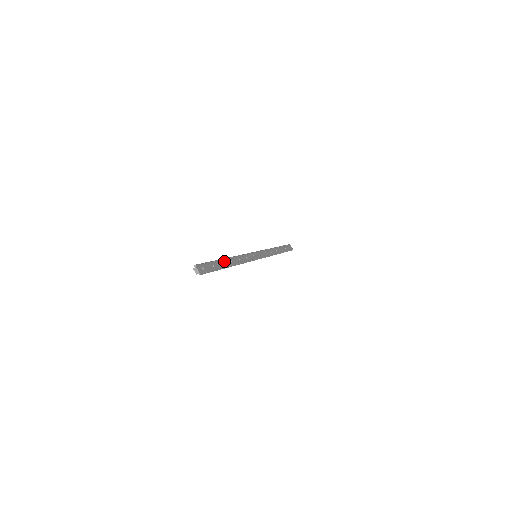
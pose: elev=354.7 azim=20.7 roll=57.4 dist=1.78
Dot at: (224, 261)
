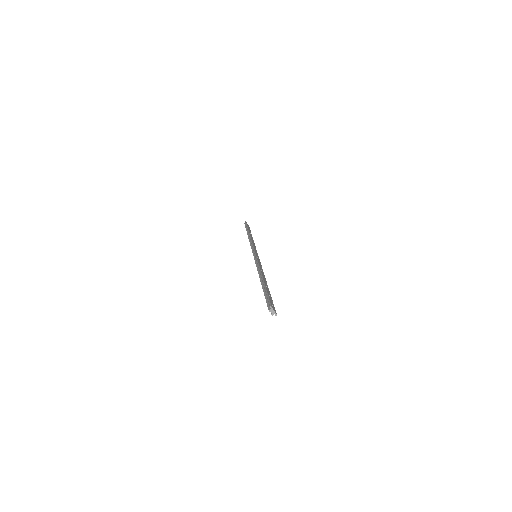
Dot at: (265, 283)
